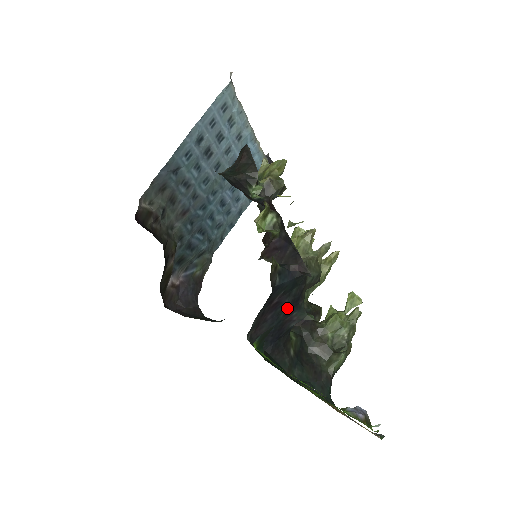
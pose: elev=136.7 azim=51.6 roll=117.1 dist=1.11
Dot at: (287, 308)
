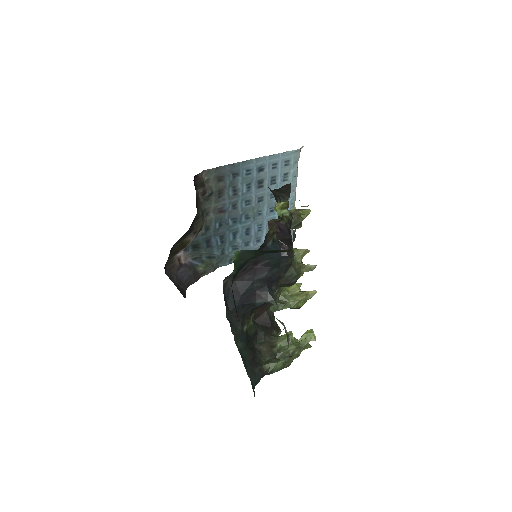
Dot at: (263, 281)
